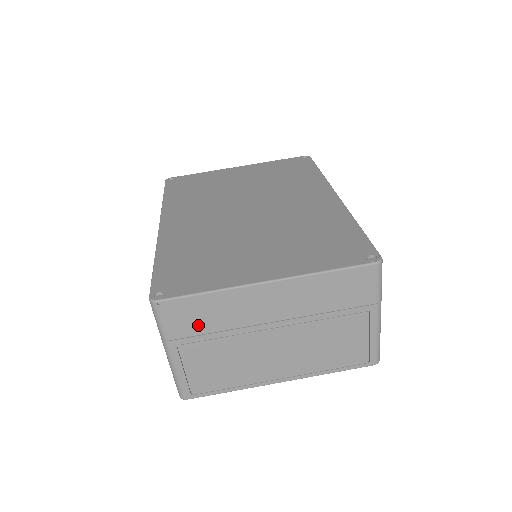
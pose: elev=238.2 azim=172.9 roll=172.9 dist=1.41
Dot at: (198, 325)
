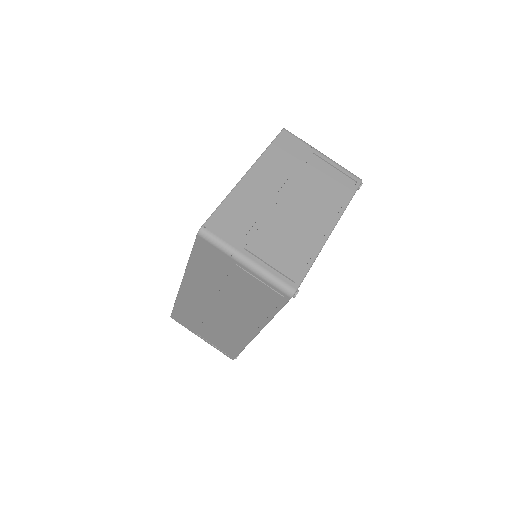
Dot at: (241, 225)
